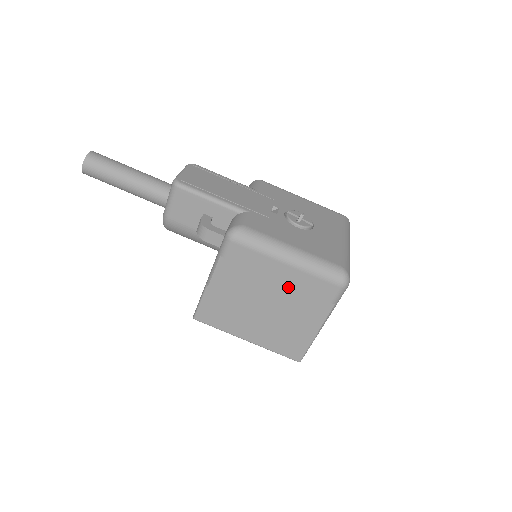
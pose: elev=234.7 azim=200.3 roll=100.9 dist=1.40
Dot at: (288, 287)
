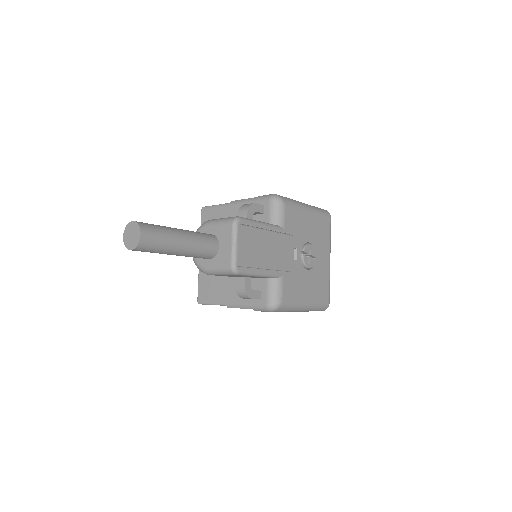
Dot at: occluded
